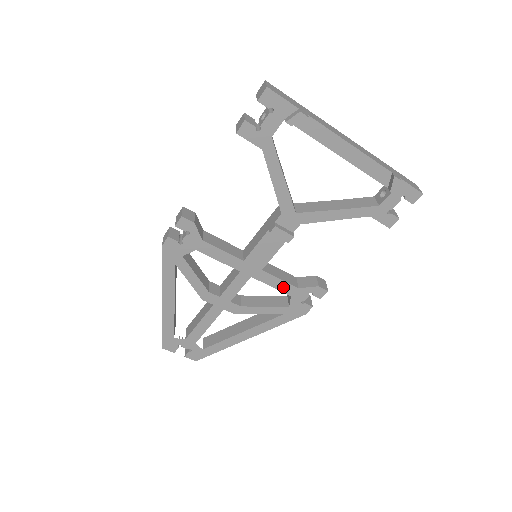
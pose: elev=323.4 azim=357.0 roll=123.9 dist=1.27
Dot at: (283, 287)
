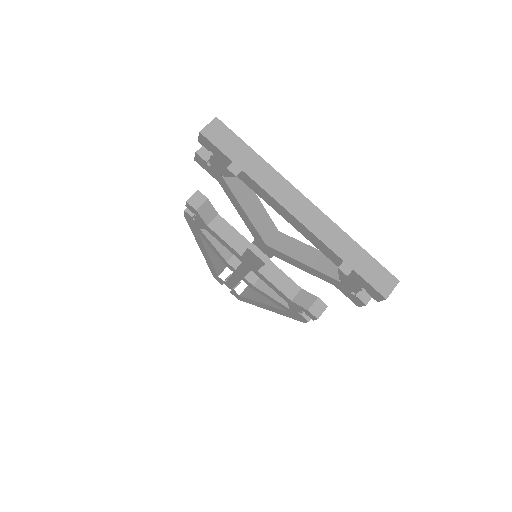
Dot at: (279, 292)
